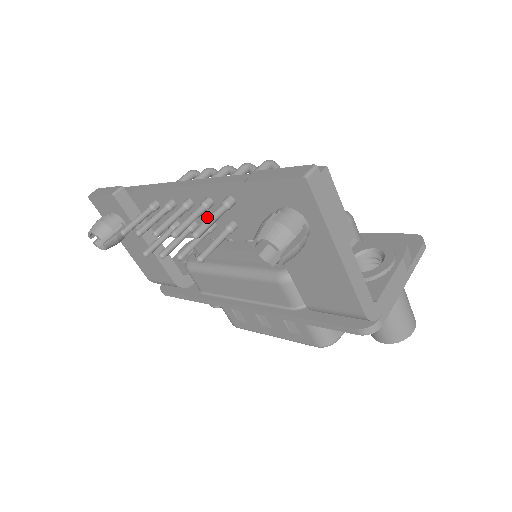
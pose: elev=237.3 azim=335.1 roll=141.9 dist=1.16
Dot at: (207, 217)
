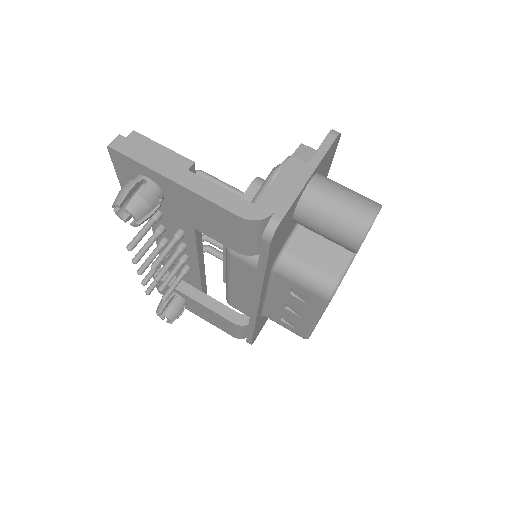
Dot at: (178, 242)
